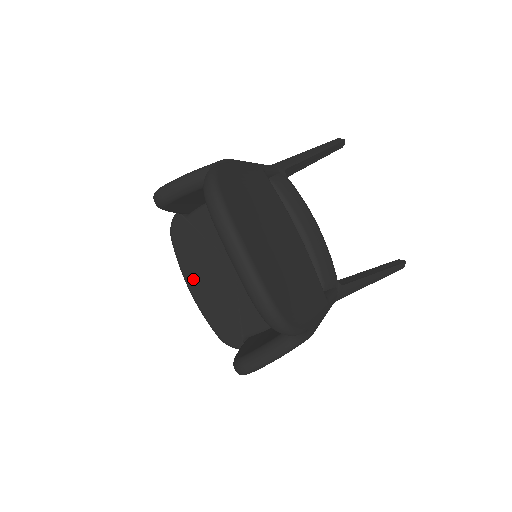
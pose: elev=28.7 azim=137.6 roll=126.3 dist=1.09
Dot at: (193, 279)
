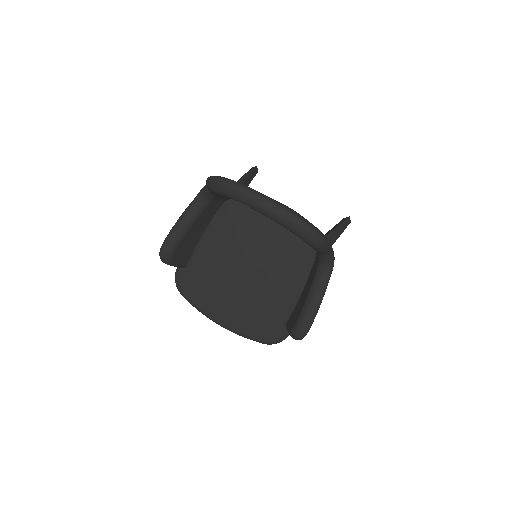
Dot at: (218, 312)
